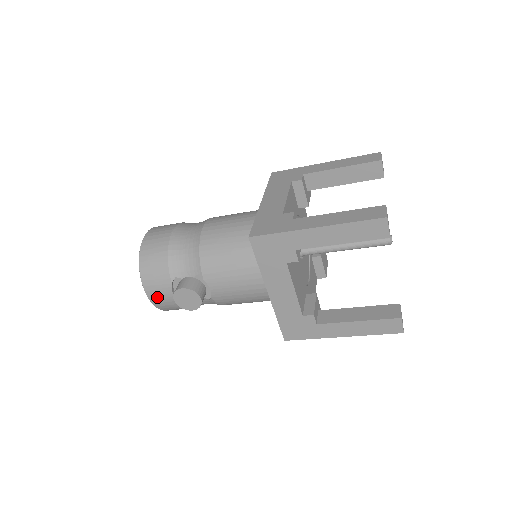
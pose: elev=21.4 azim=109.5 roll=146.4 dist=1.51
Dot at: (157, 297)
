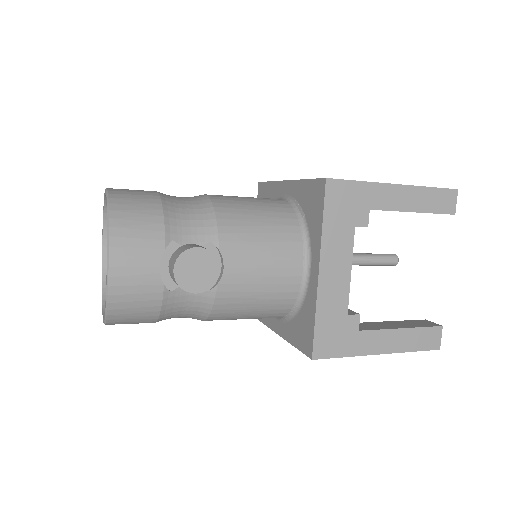
Dot at: (126, 271)
